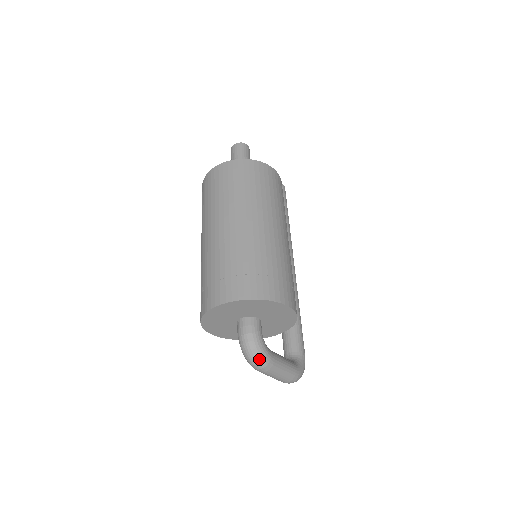
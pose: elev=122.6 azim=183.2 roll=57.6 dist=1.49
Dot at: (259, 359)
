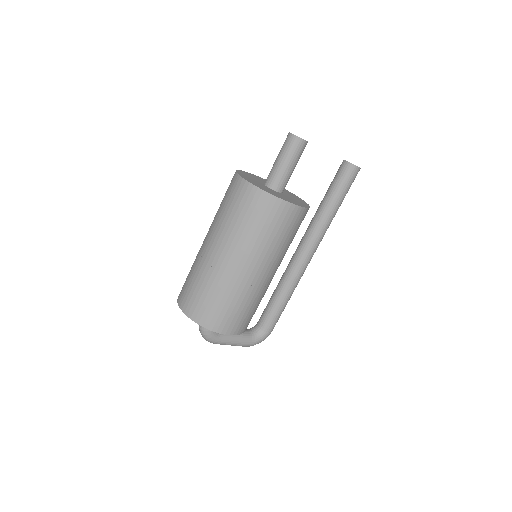
Dot at: (206, 339)
